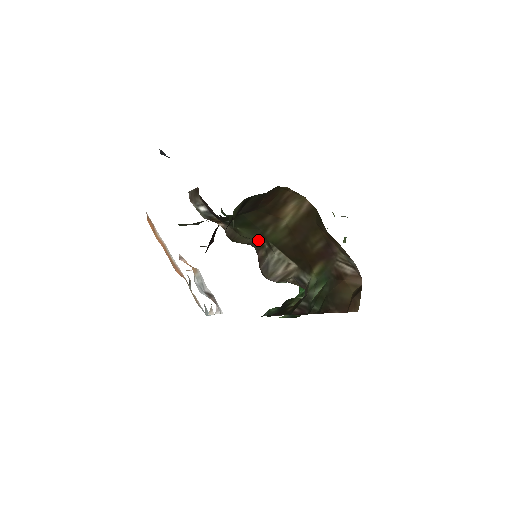
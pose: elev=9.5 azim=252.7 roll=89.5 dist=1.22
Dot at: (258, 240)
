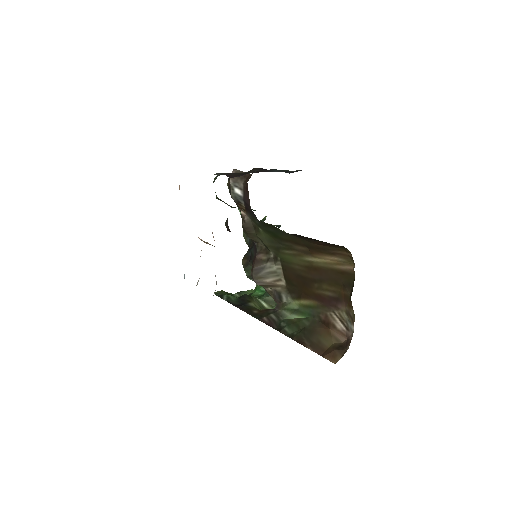
Dot at: (268, 247)
